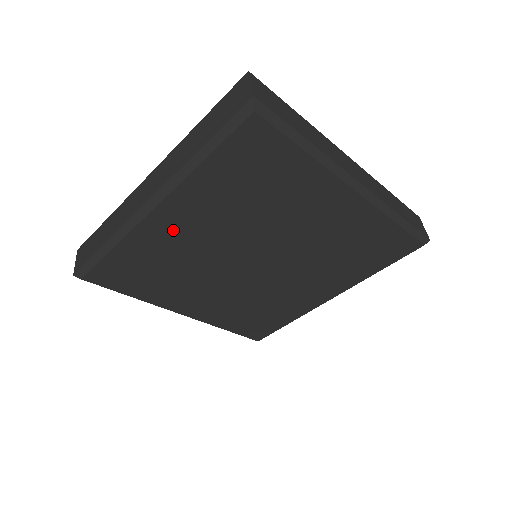
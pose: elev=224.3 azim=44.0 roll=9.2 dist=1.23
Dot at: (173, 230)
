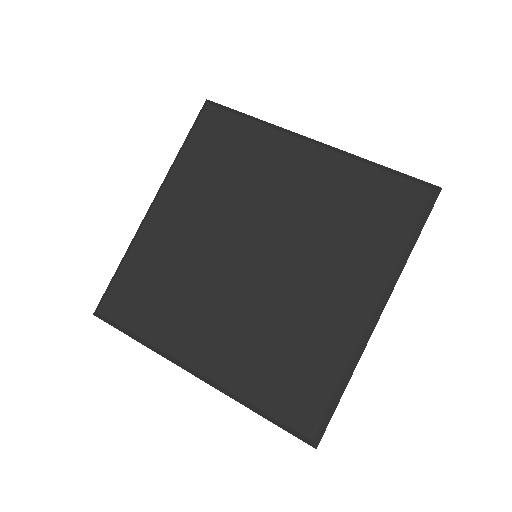
Dot at: (170, 226)
